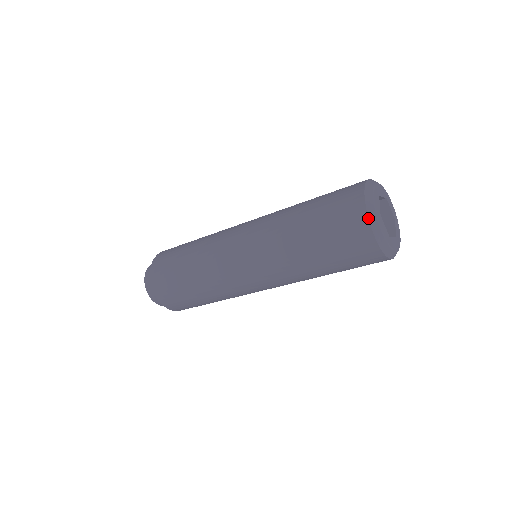
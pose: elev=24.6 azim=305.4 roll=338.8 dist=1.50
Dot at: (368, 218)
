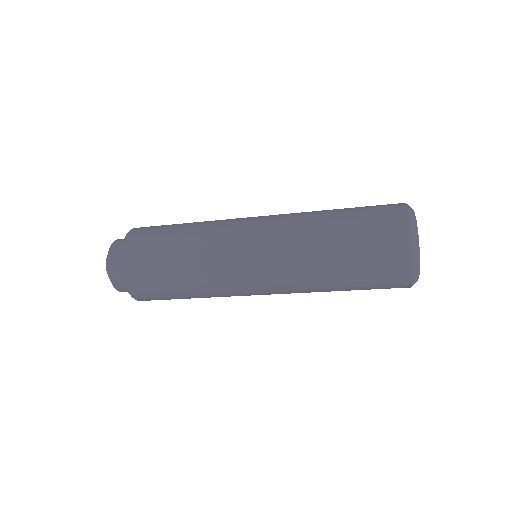
Dot at: (411, 228)
